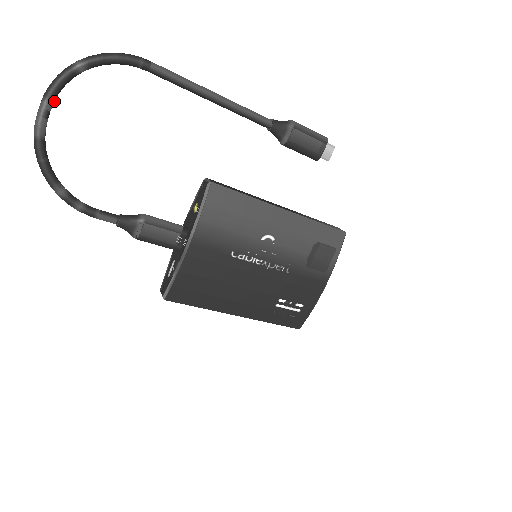
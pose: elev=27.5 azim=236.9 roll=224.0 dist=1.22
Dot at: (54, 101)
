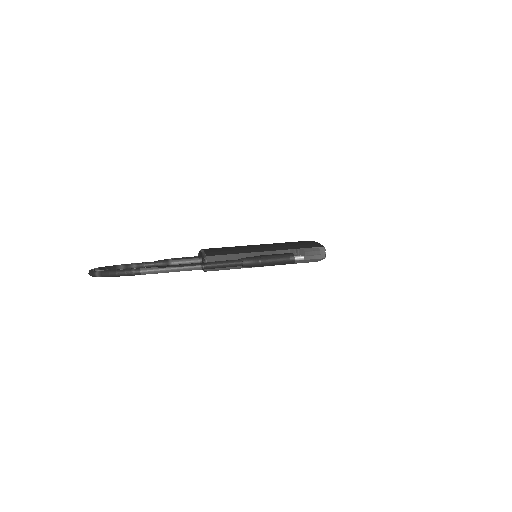
Dot at: occluded
